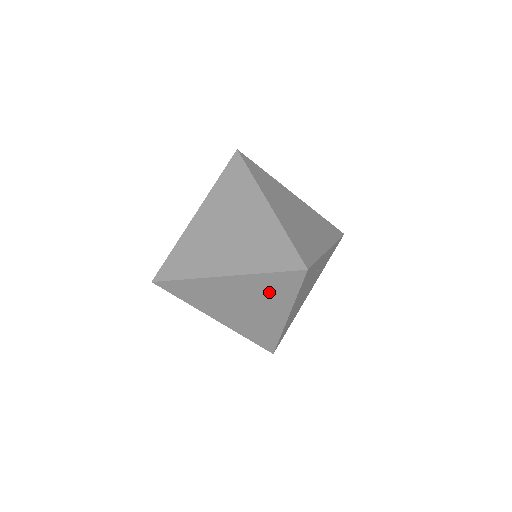
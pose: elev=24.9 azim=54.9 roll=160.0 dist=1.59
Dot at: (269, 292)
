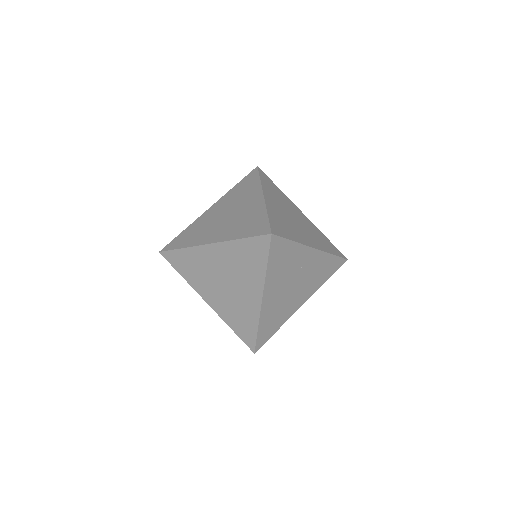
Dot at: (244, 264)
